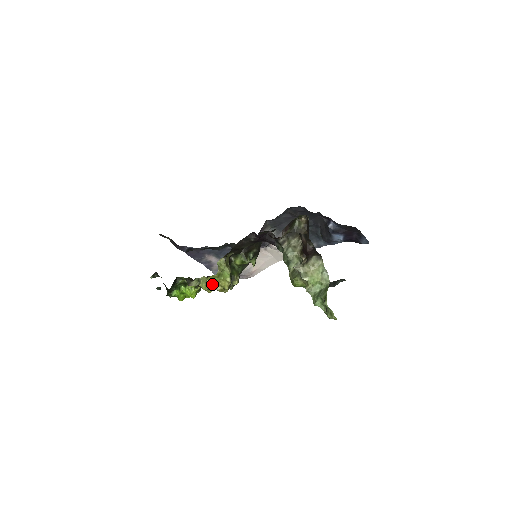
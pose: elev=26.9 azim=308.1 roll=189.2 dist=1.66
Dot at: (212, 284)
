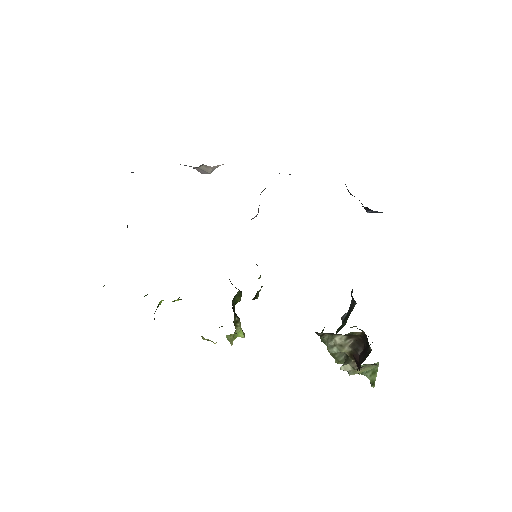
Dot at: occluded
